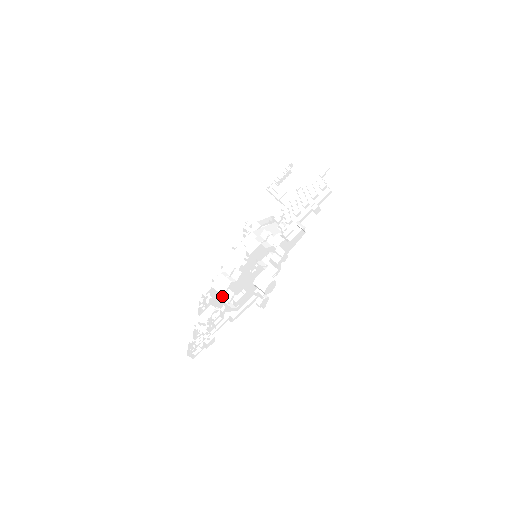
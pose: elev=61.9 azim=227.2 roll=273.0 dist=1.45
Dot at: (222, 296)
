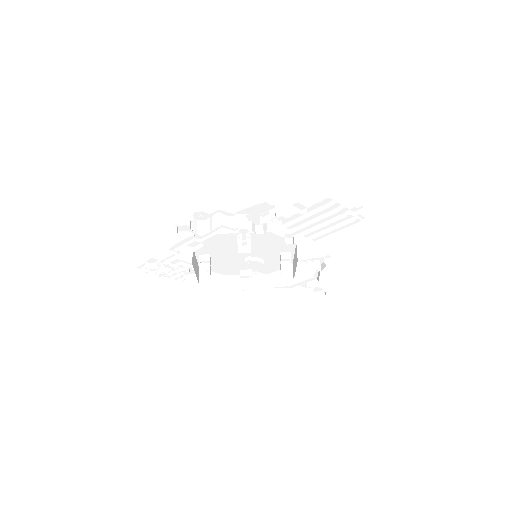
Dot at: (222, 289)
